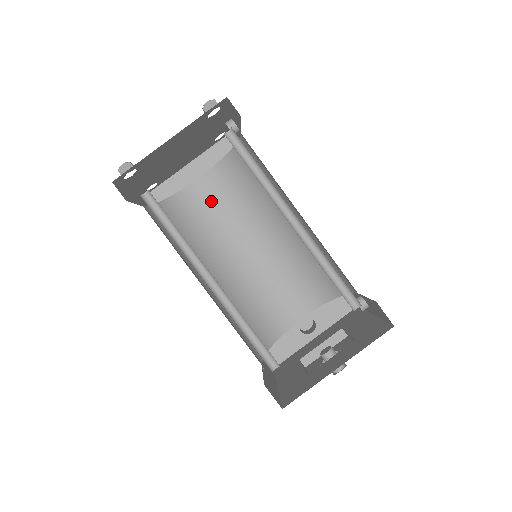
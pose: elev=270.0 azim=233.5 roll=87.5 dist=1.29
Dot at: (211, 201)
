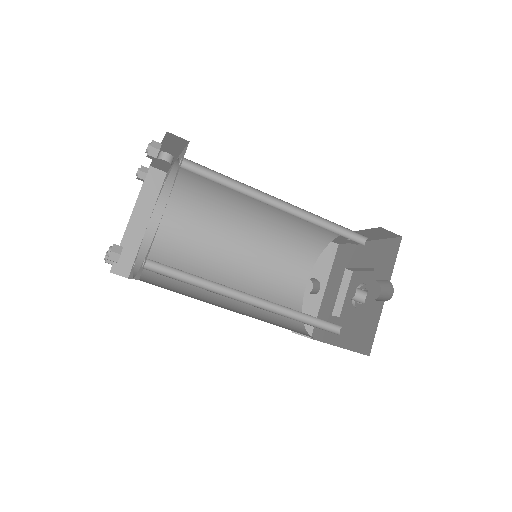
Dot at: (173, 237)
